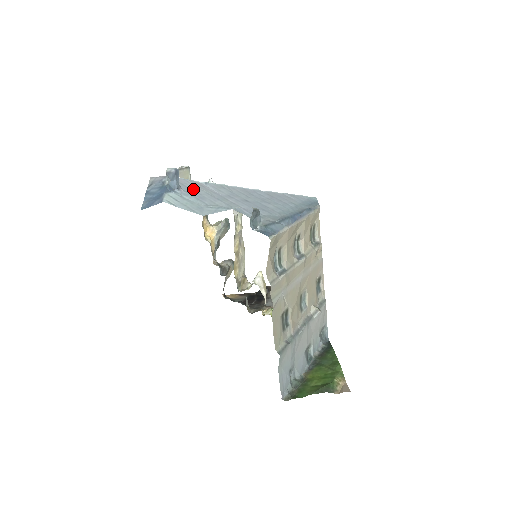
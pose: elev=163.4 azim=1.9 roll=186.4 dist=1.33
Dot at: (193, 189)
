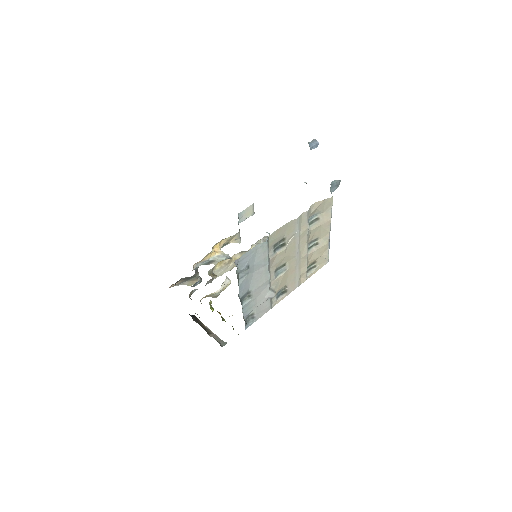
Dot at: occluded
